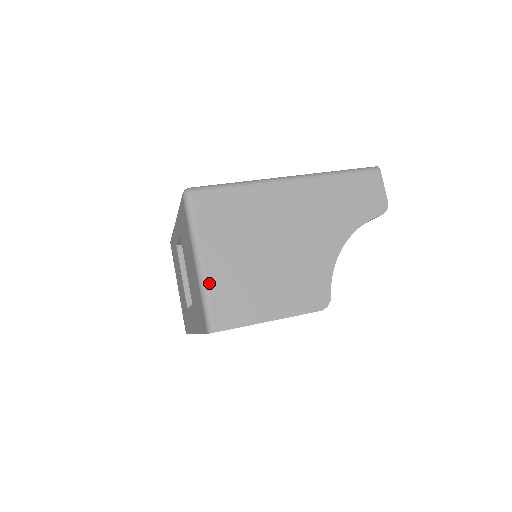
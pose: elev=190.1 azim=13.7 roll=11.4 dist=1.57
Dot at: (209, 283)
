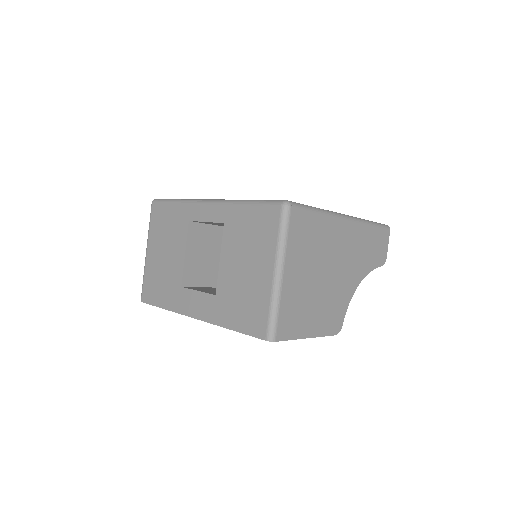
Dot at: (282, 296)
